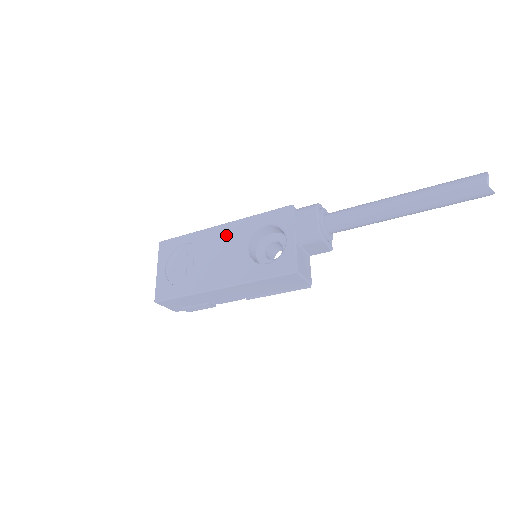
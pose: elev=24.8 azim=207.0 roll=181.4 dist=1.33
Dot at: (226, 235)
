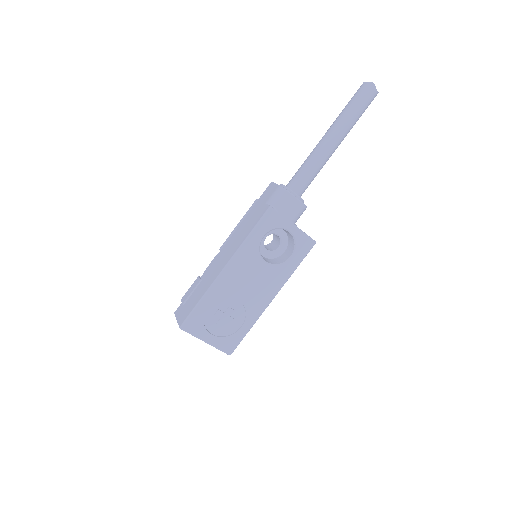
Dot at: (239, 270)
